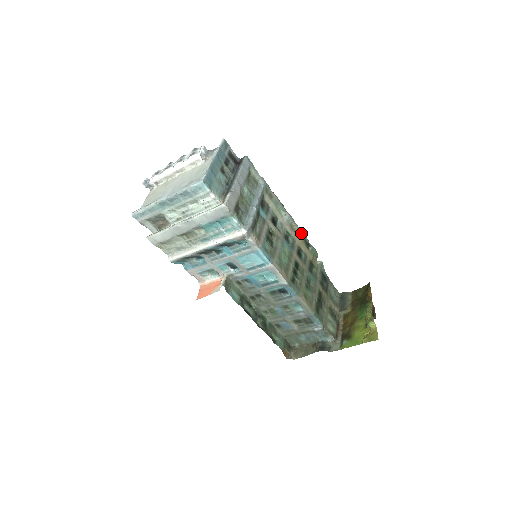
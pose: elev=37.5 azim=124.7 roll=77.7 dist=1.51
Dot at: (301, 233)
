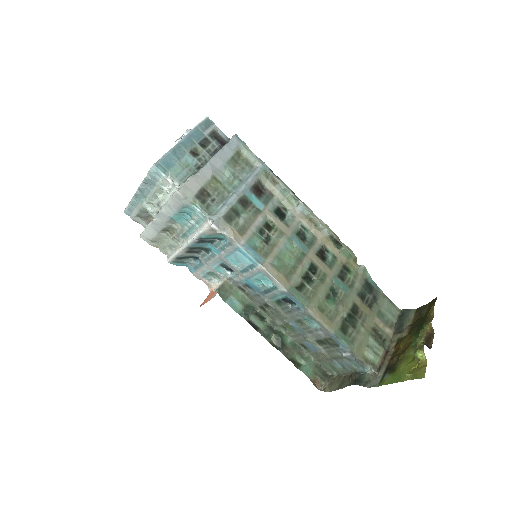
Dot at: (324, 228)
